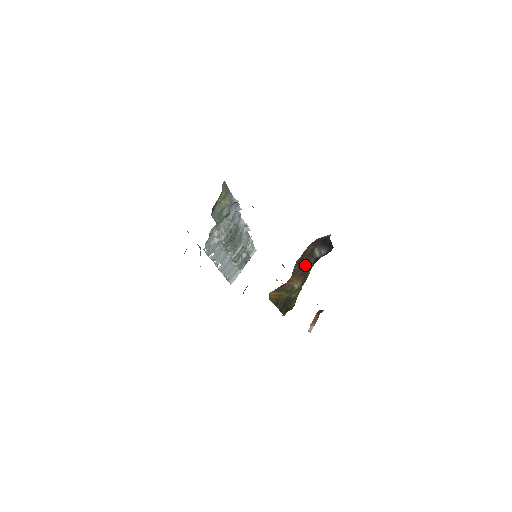
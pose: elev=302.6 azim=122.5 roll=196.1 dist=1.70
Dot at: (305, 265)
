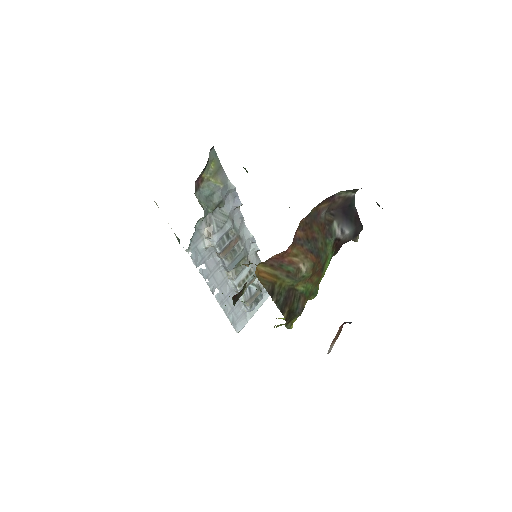
Dot at: (317, 240)
